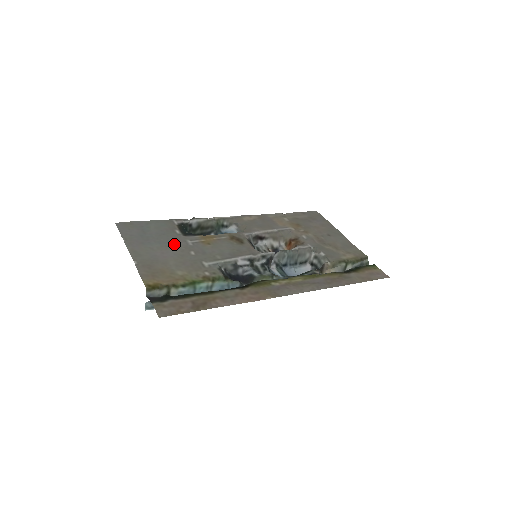
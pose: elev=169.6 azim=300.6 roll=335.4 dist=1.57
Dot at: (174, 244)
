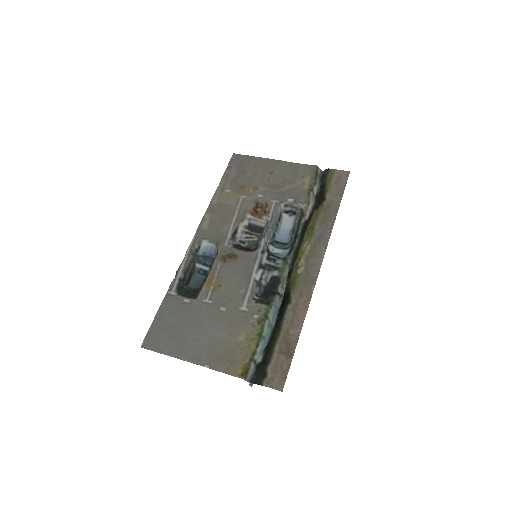
Dot at: (202, 316)
